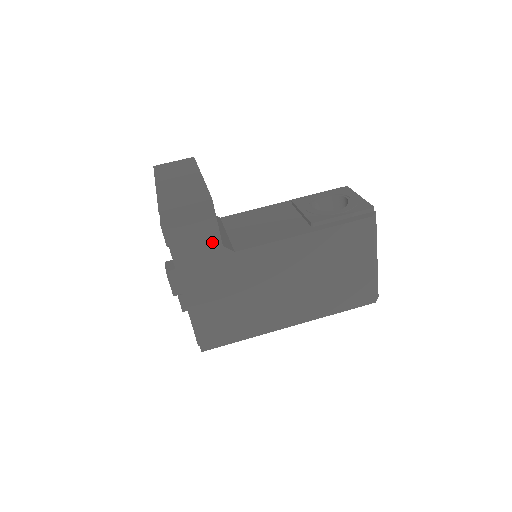
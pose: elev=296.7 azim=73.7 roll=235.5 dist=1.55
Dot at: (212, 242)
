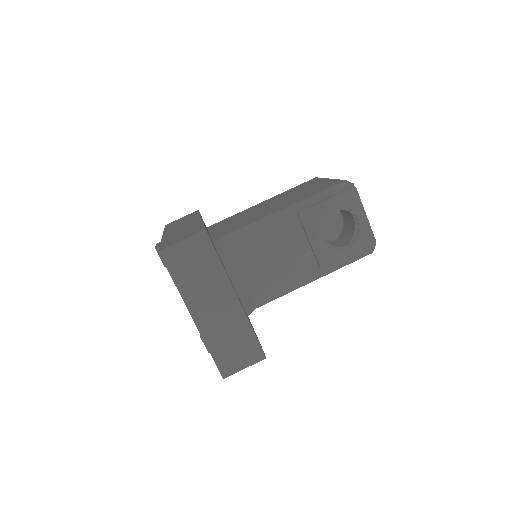
Dot at: occluded
